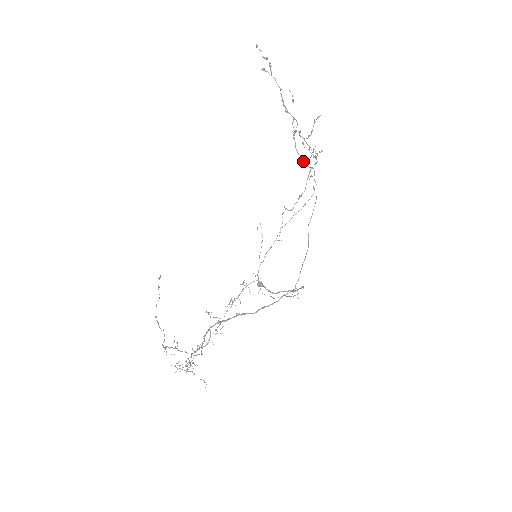
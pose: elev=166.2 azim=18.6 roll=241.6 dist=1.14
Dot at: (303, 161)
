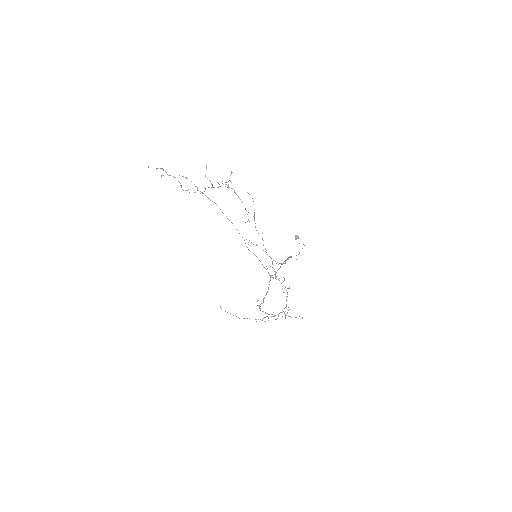
Dot at: occluded
